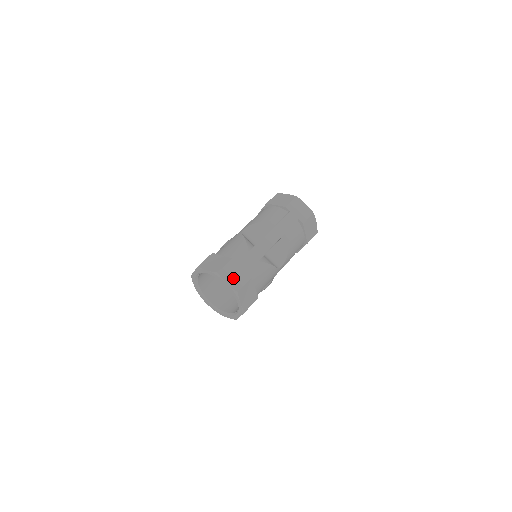
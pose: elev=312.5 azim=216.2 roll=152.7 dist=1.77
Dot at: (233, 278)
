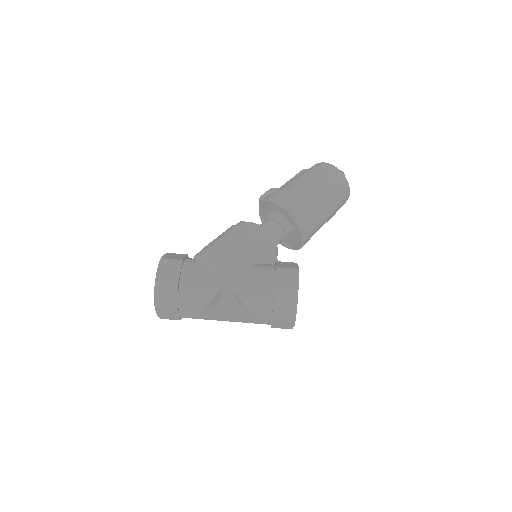
Dot at: (165, 314)
